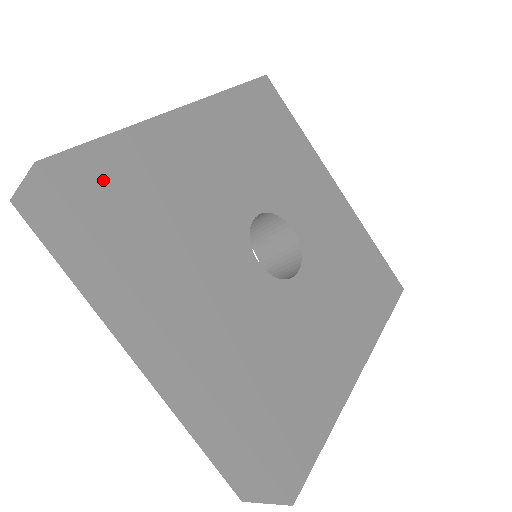
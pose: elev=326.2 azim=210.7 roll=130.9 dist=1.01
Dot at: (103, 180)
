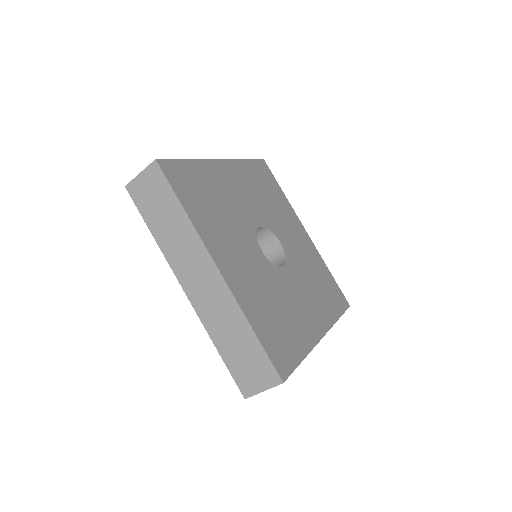
Dot at: (184, 178)
